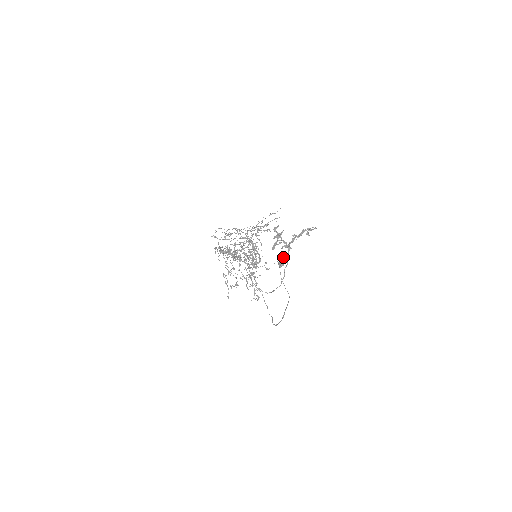
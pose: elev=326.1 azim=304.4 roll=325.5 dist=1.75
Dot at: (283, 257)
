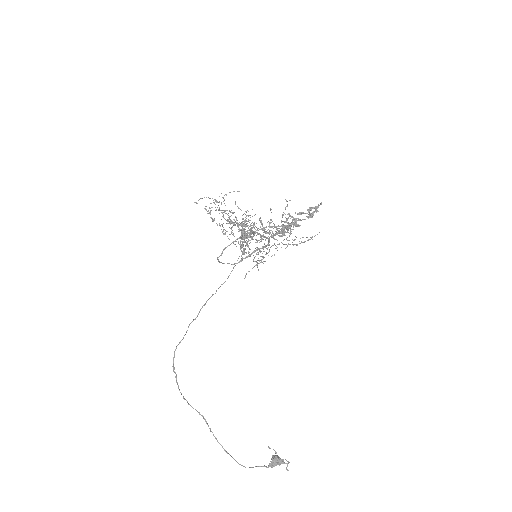
Dot at: occluded
